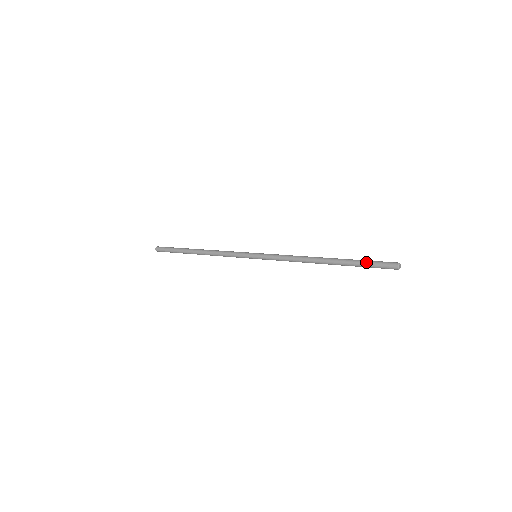
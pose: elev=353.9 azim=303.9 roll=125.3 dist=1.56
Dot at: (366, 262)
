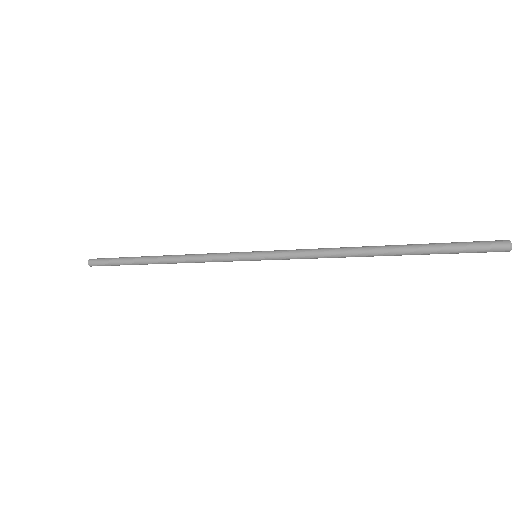
Dot at: (451, 250)
